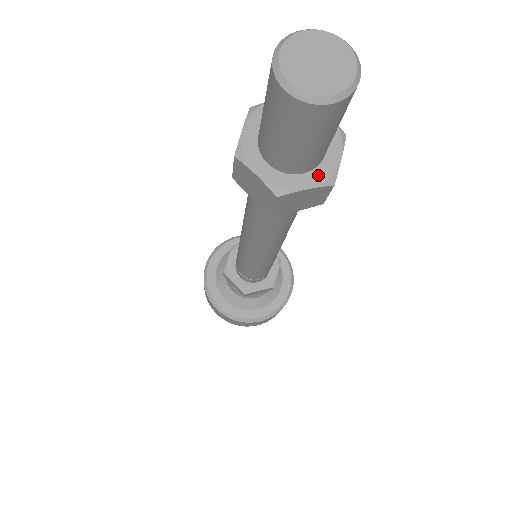
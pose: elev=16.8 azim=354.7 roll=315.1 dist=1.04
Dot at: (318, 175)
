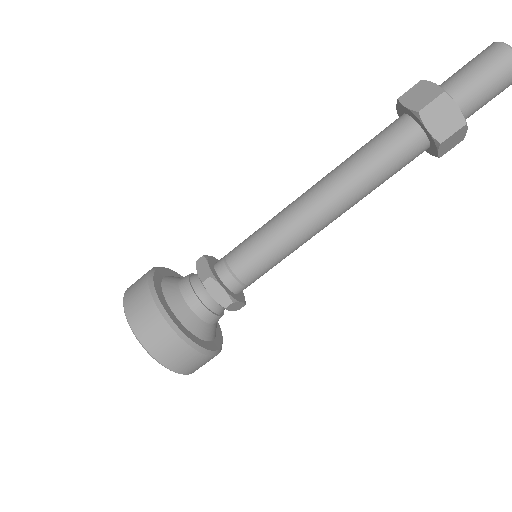
Dot at: (460, 115)
